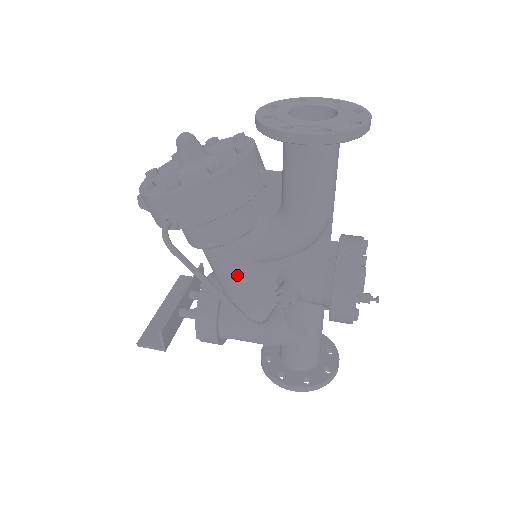
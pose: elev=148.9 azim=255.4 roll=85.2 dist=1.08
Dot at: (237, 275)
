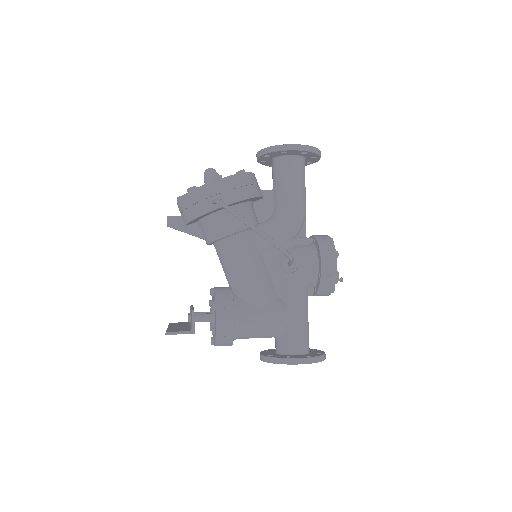
Dot at: (250, 259)
